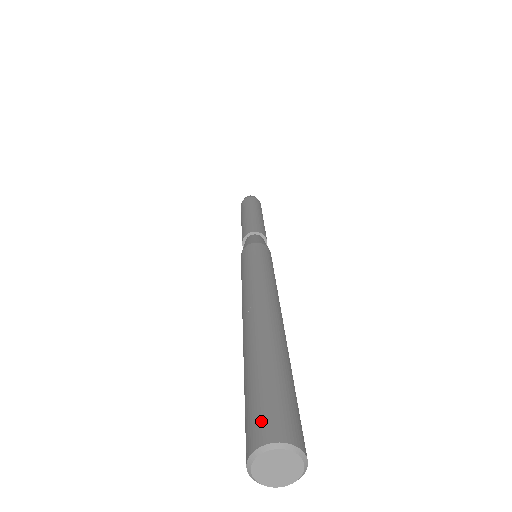
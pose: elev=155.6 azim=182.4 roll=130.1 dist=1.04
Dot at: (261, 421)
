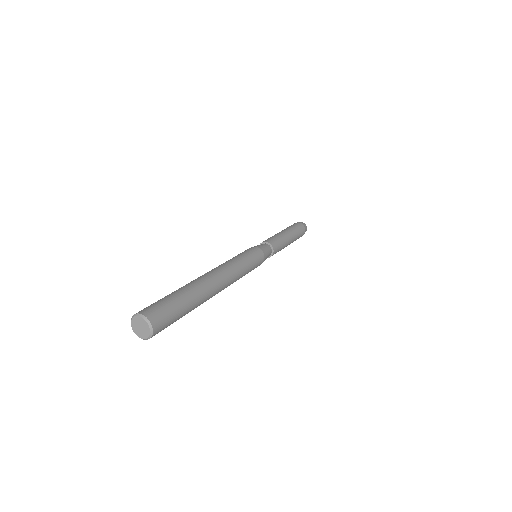
Dot at: (147, 307)
